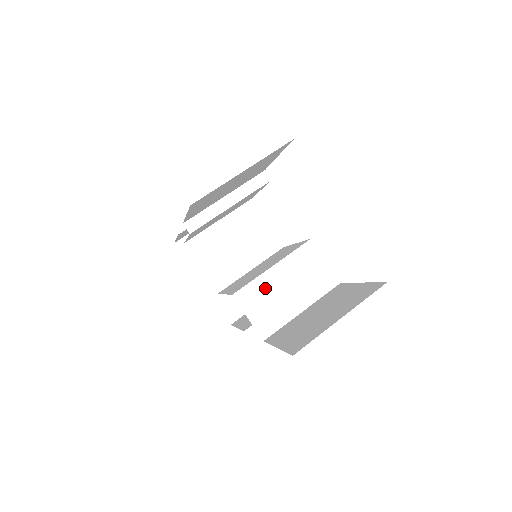
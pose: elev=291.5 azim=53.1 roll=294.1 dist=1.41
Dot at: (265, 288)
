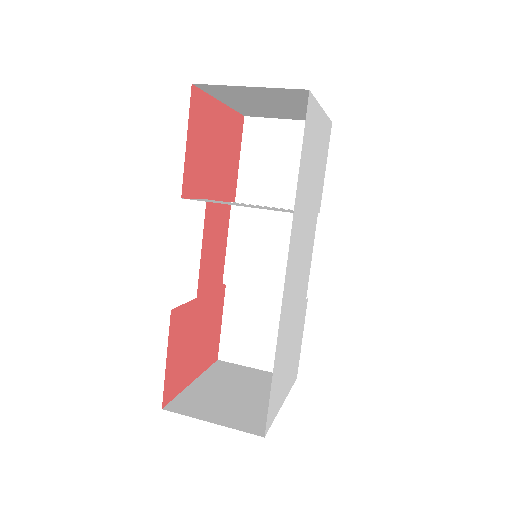
Dot at: occluded
